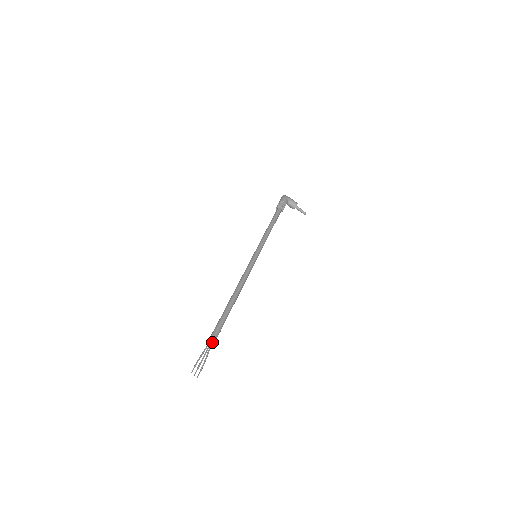
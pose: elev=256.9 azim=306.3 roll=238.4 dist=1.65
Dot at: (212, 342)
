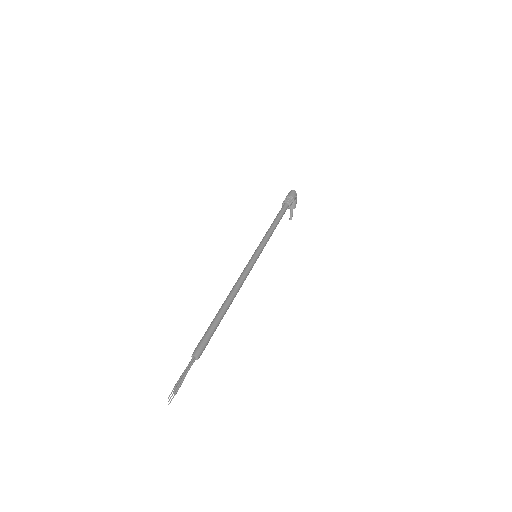
Dot at: (195, 358)
